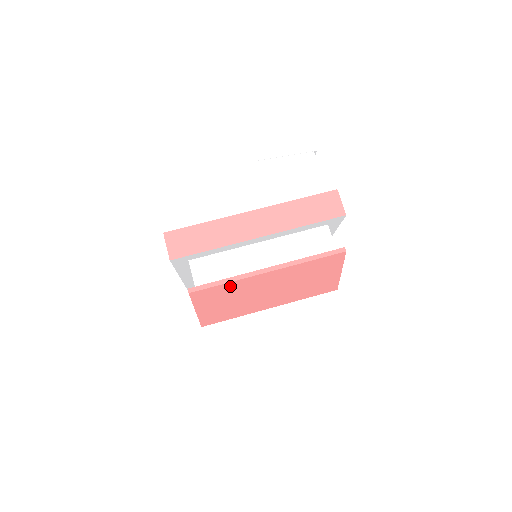
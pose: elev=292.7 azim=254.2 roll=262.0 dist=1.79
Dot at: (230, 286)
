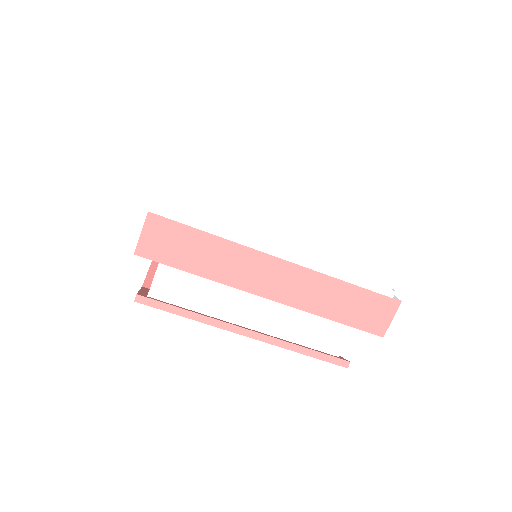
Dot at: occluded
